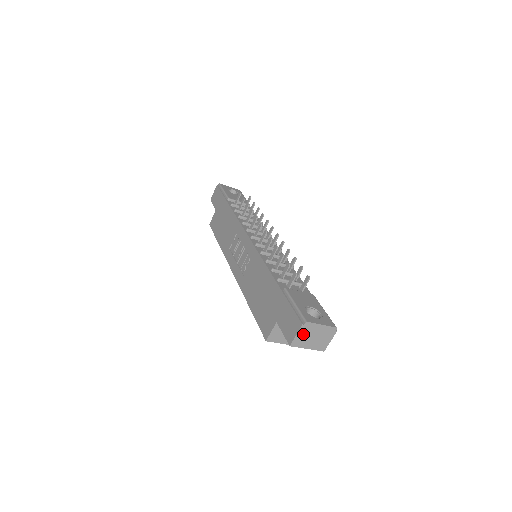
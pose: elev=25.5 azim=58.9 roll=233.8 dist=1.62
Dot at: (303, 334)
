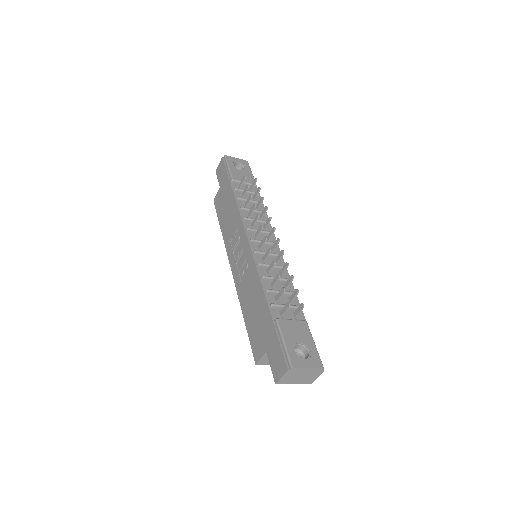
Dot at: (289, 376)
